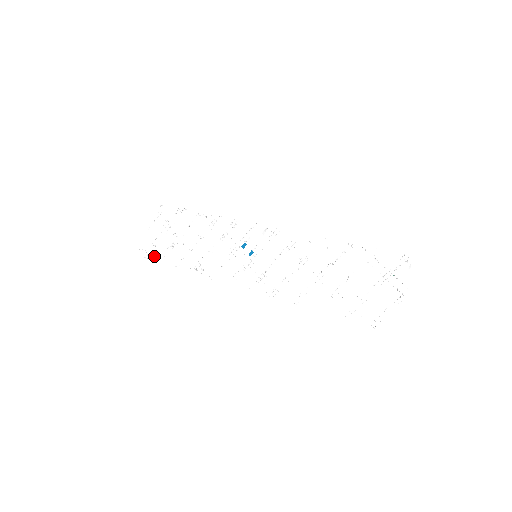
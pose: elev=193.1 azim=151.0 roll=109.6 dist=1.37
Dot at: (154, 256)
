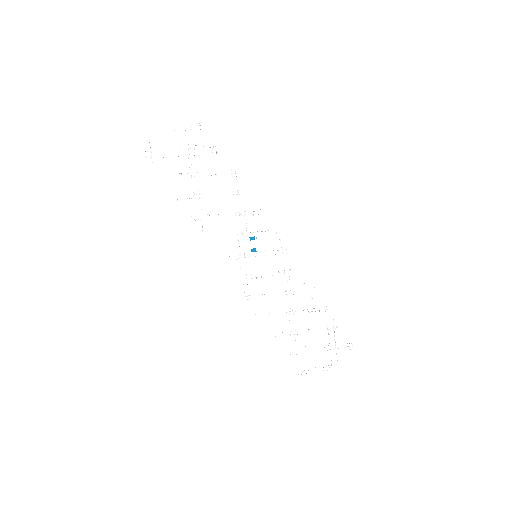
Dot at: (158, 165)
